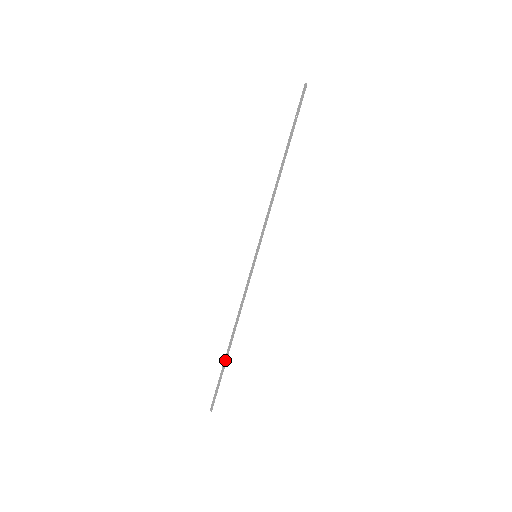
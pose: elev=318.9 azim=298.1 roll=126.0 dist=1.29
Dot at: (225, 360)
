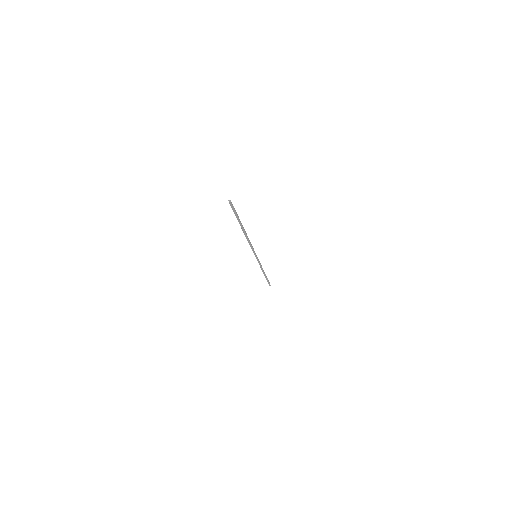
Dot at: (265, 277)
